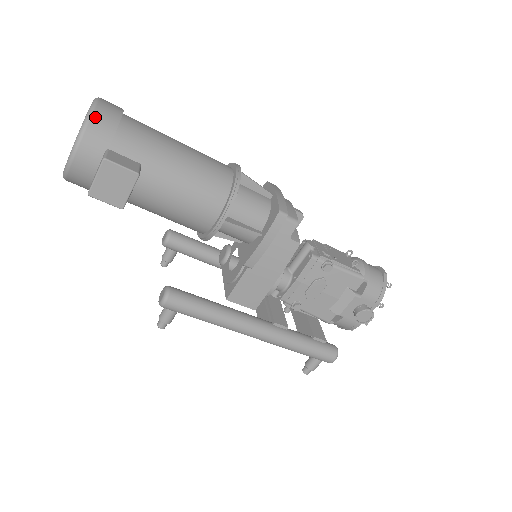
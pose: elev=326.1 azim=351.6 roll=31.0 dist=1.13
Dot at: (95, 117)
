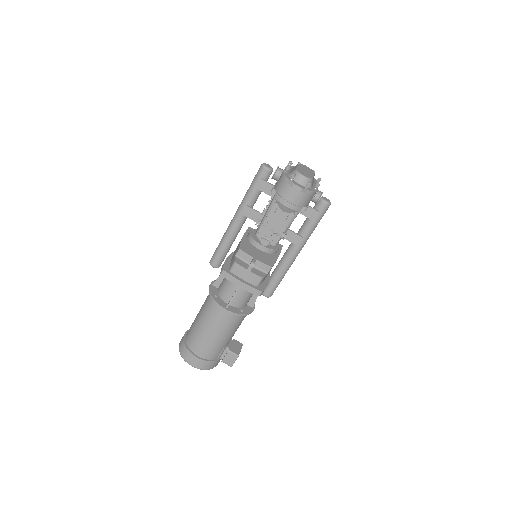
Dot at: (206, 369)
